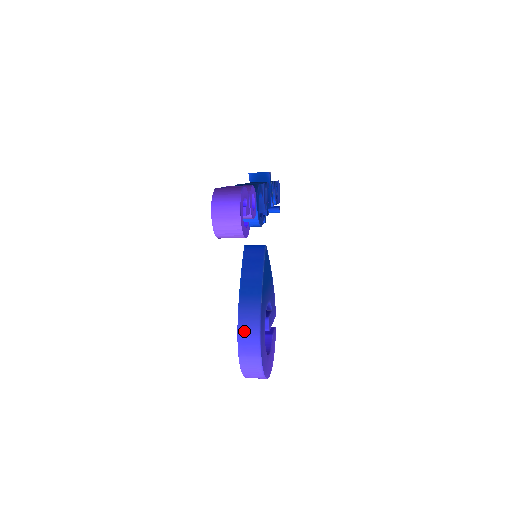
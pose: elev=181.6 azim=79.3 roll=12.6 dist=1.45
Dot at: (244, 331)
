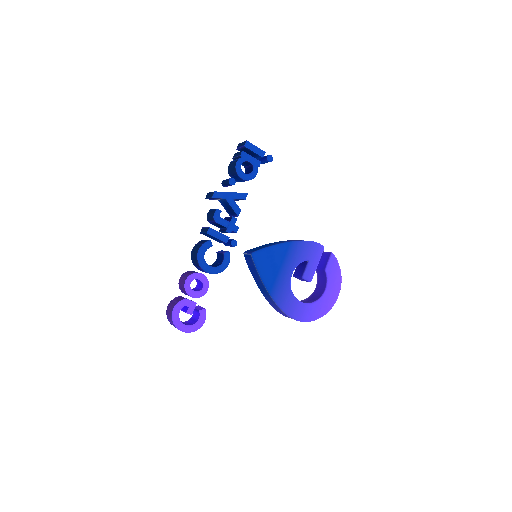
Dot at: (279, 312)
